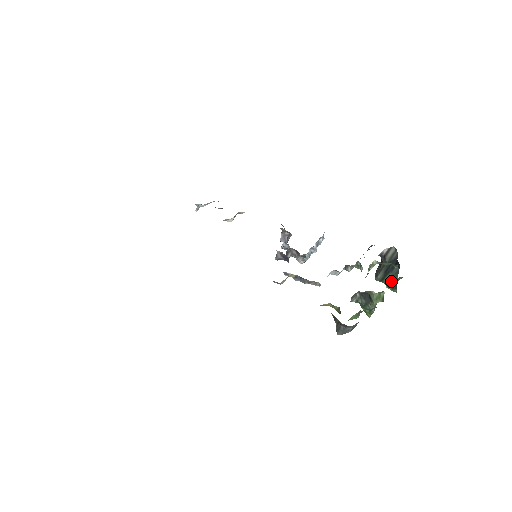
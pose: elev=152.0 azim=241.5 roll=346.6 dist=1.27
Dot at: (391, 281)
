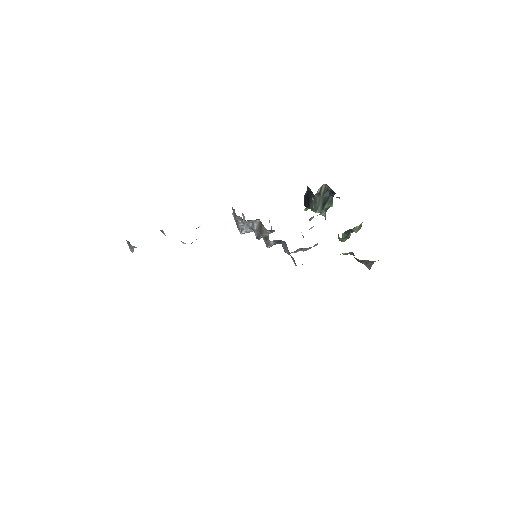
Dot at: (327, 207)
